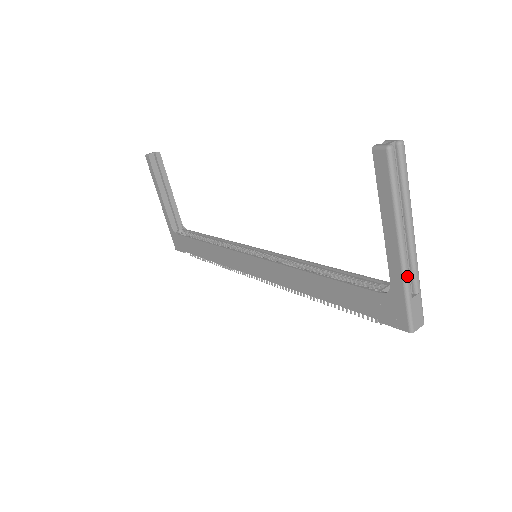
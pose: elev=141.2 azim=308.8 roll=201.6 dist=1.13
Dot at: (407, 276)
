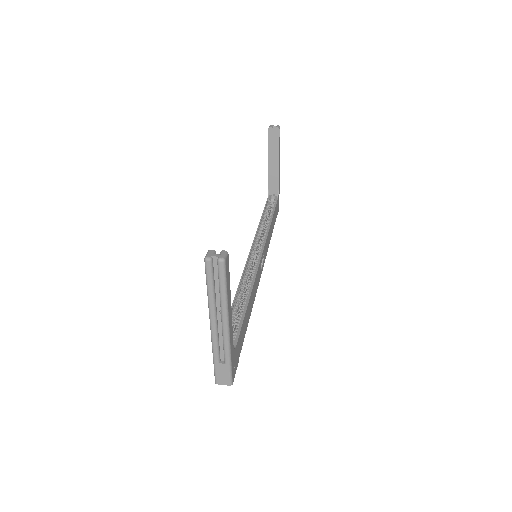
Dot at: (214, 347)
